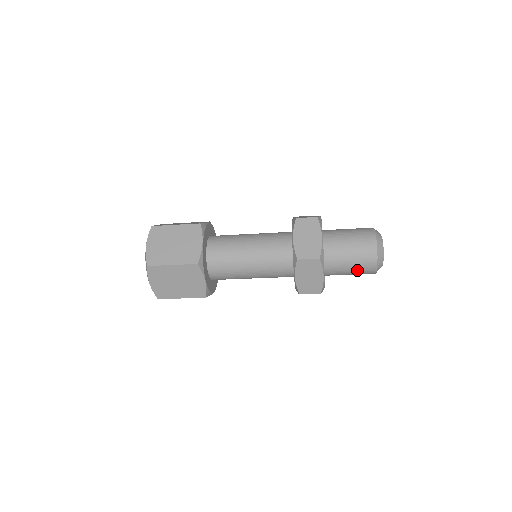
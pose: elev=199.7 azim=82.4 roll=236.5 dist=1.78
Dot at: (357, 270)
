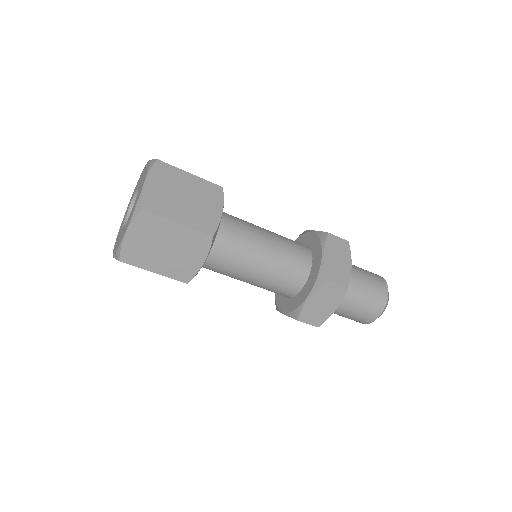
Dot at: (371, 291)
